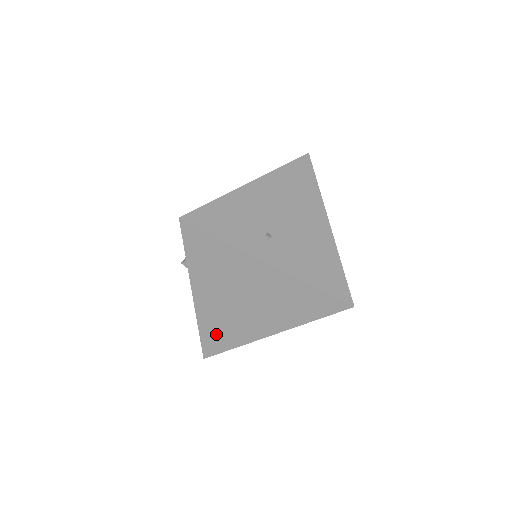
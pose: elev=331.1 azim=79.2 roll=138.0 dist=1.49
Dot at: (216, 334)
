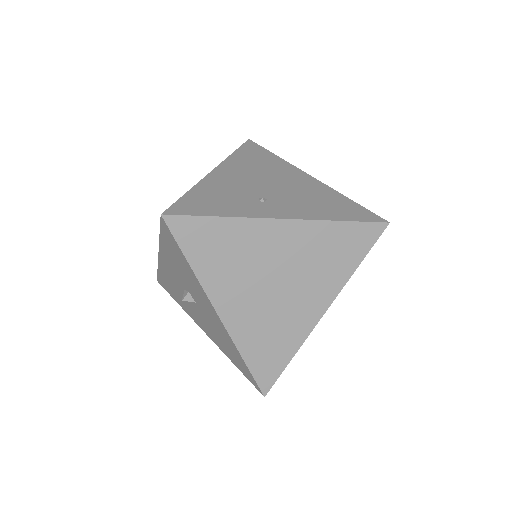
Dot at: (264, 351)
